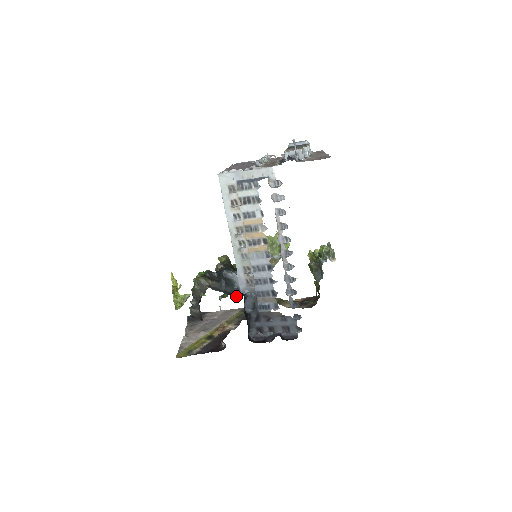
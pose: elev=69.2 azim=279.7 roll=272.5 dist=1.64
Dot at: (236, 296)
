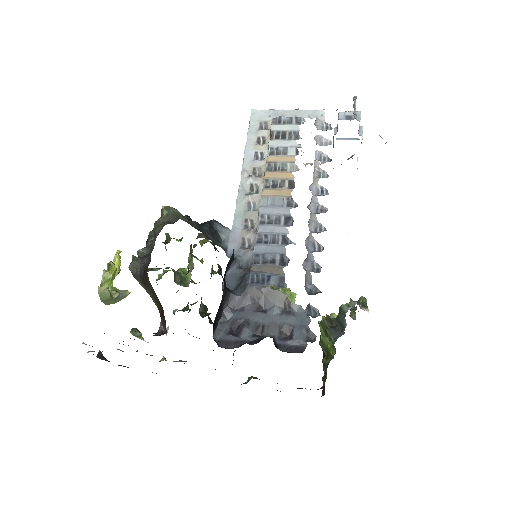
Dot at: (201, 316)
